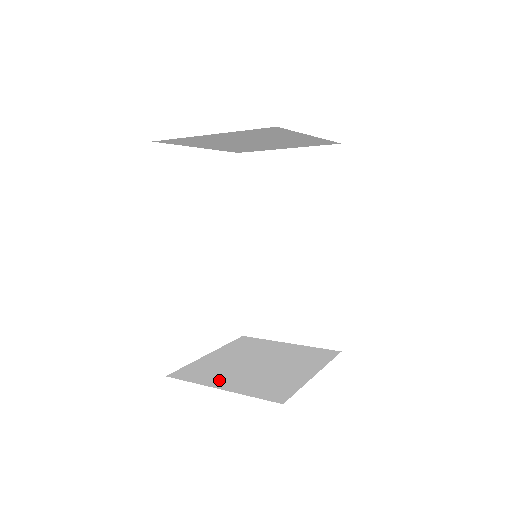
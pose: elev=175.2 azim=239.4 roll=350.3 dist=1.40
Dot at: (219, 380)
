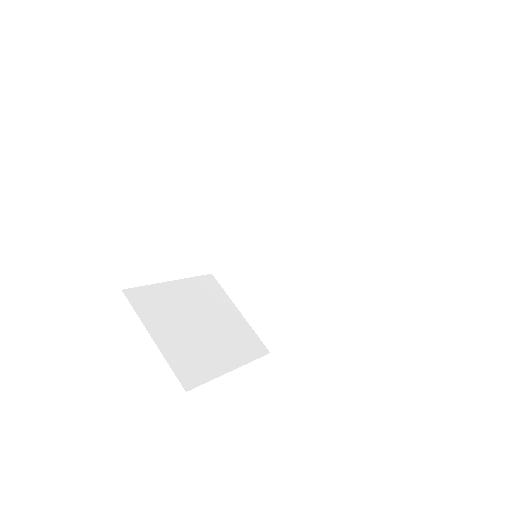
Dot at: (158, 326)
